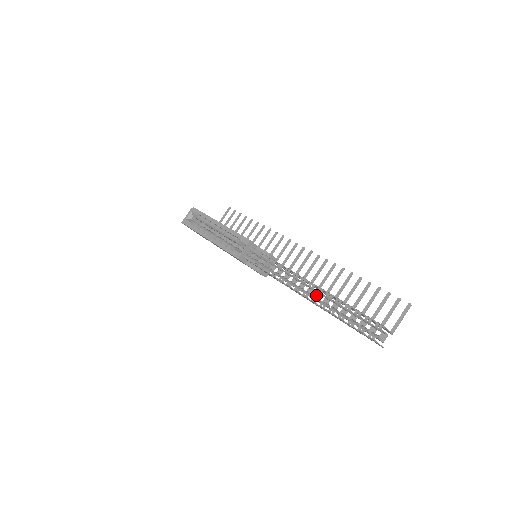
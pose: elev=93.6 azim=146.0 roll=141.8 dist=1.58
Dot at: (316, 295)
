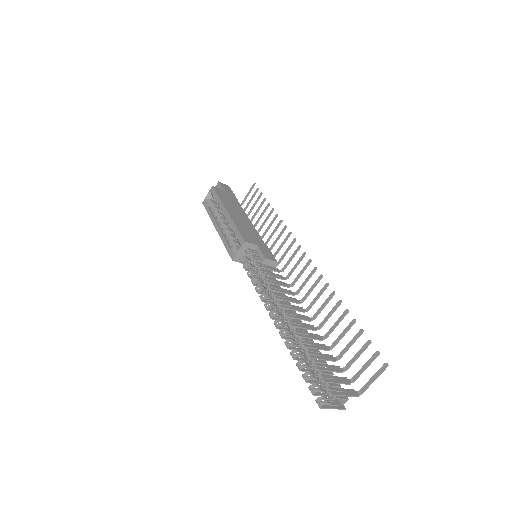
Dot at: occluded
